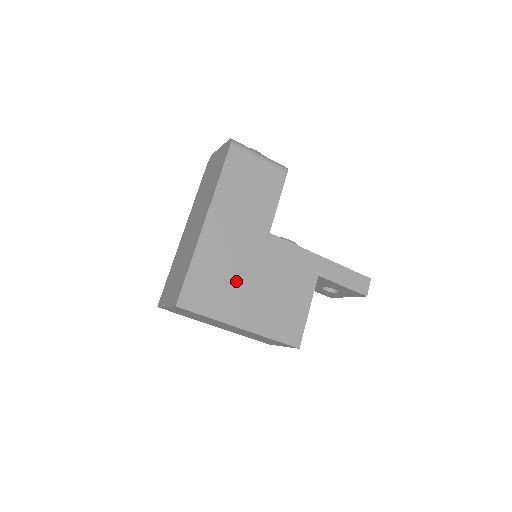
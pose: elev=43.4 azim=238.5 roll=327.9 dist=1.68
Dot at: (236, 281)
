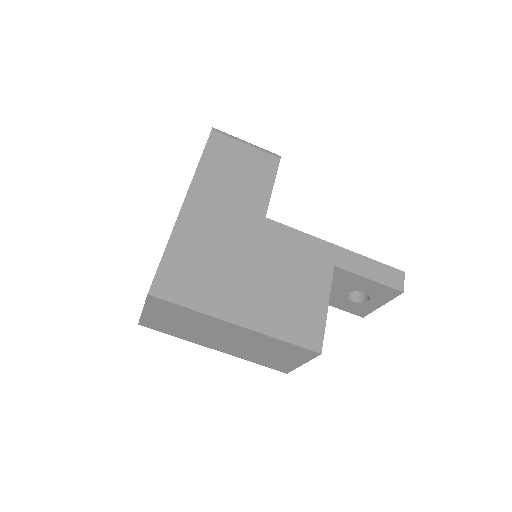
Dot at: (227, 268)
